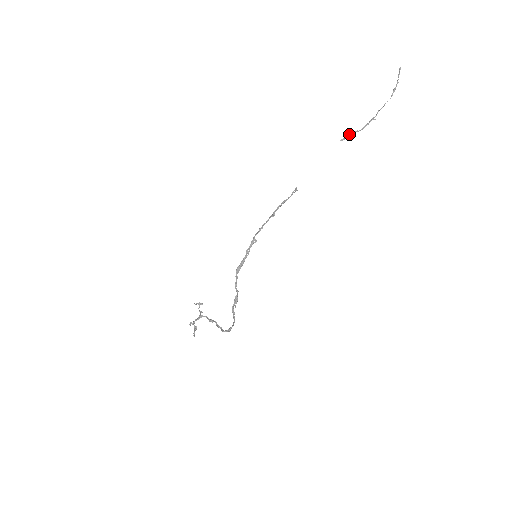
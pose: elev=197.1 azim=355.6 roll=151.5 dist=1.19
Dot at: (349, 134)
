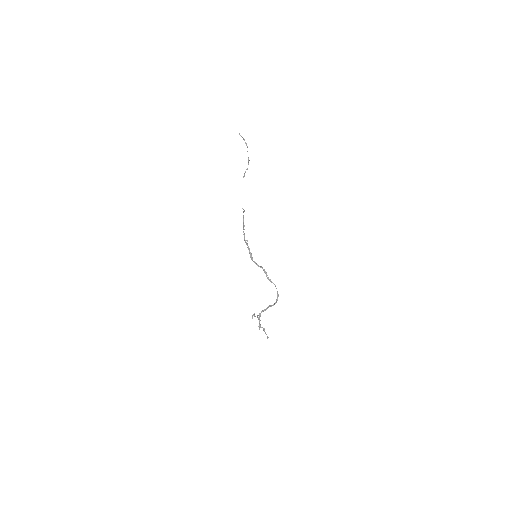
Dot at: (244, 173)
